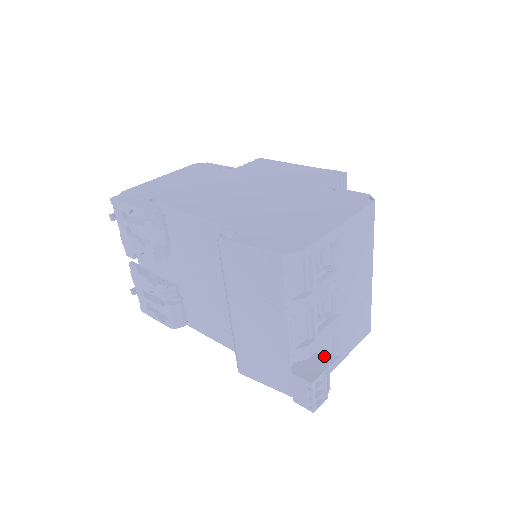
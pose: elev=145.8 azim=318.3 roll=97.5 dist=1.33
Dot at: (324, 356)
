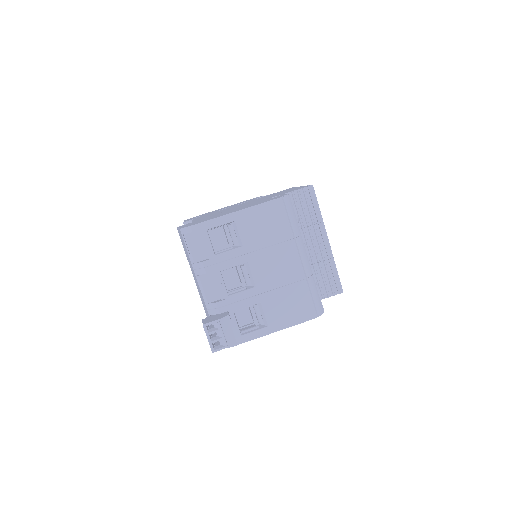
Dot at: (257, 325)
